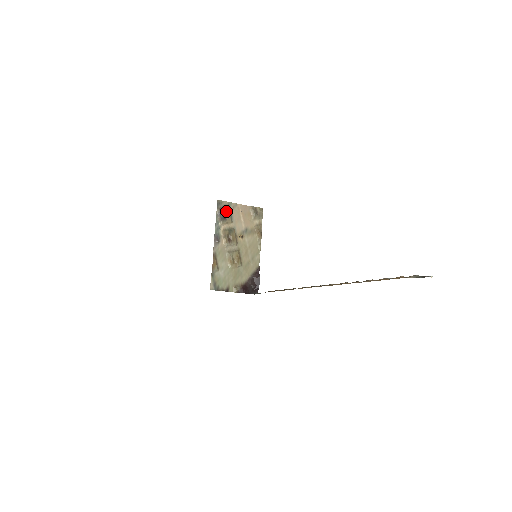
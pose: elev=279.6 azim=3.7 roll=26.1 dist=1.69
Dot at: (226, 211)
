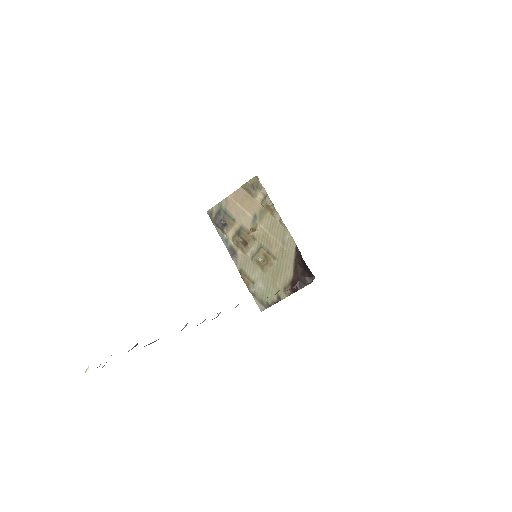
Dot at: (221, 216)
